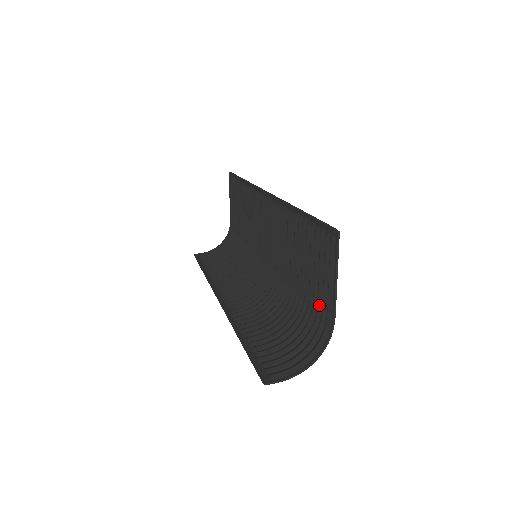
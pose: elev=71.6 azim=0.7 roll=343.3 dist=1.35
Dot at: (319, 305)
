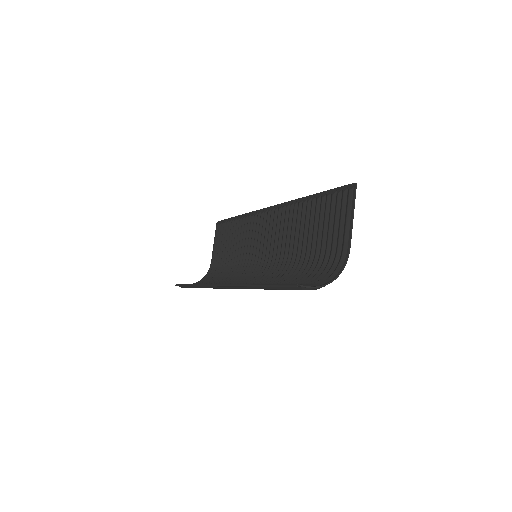
Dot at: (333, 248)
